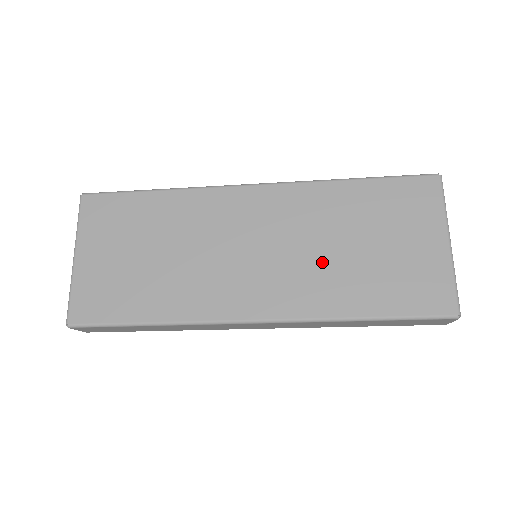
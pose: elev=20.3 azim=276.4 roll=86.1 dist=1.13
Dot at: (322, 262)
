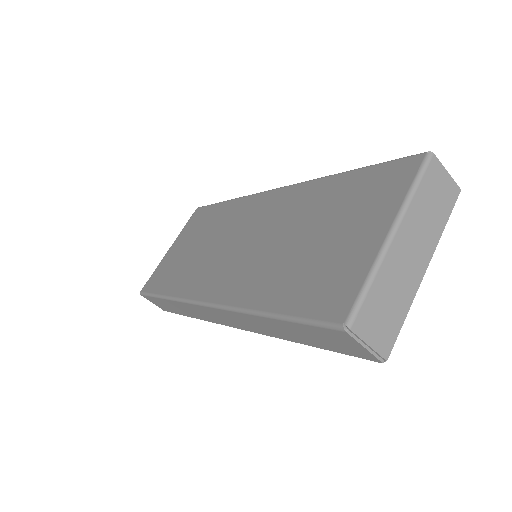
Dot at: (271, 254)
